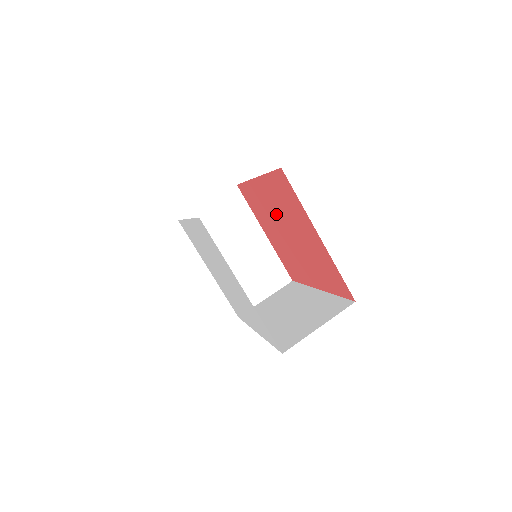
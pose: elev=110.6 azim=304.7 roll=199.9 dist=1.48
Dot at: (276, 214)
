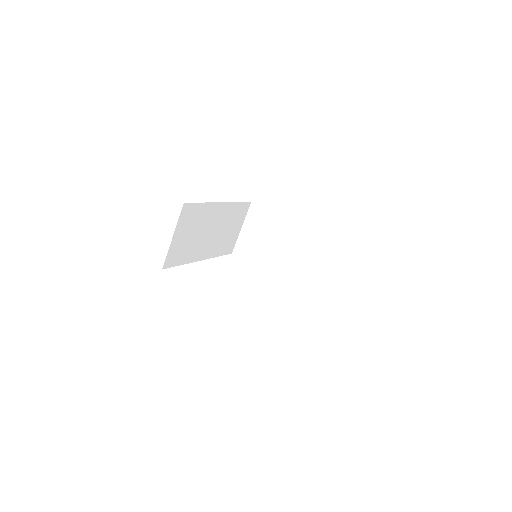
Dot at: occluded
